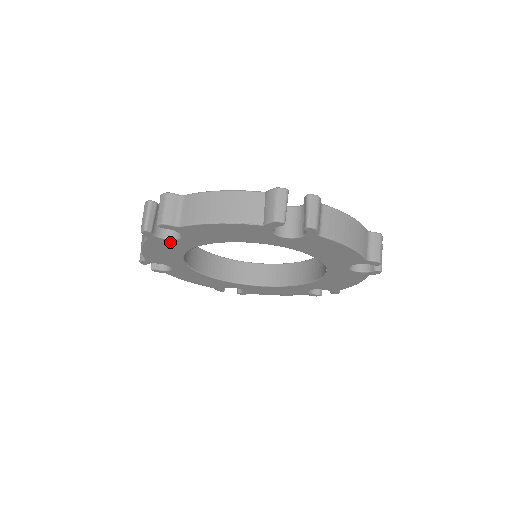
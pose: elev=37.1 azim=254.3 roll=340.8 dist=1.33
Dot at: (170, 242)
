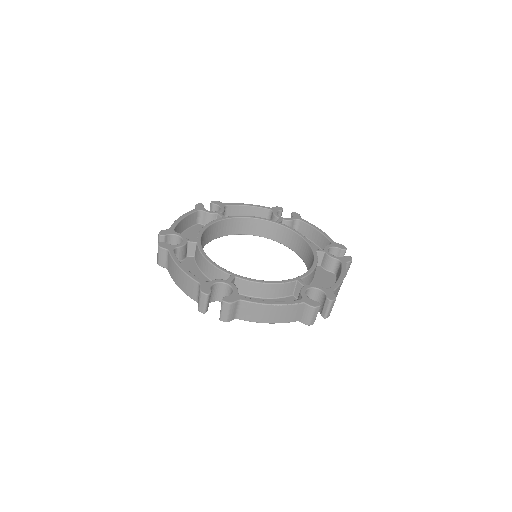
Dot at: occluded
